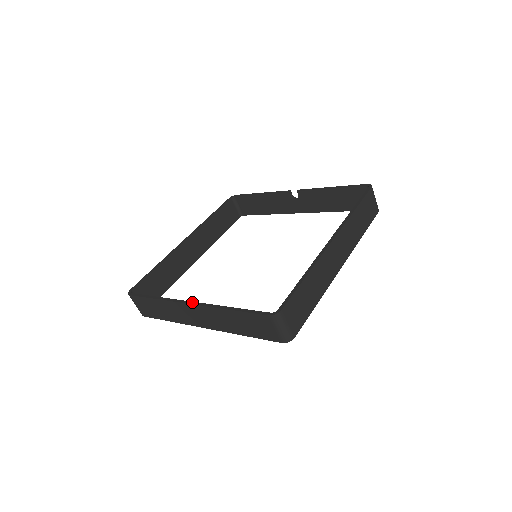
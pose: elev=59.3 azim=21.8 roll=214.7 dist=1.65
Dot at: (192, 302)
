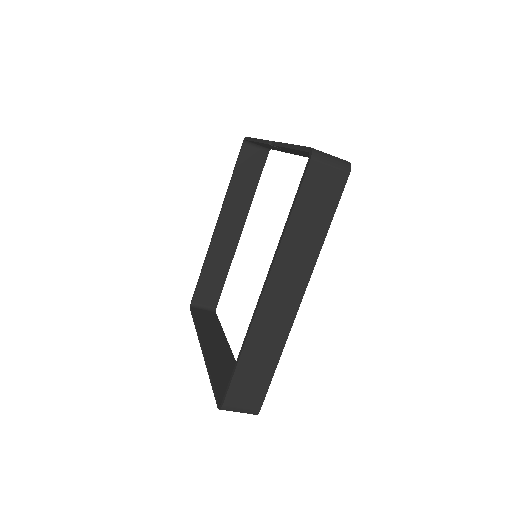
Dot at: (202, 348)
